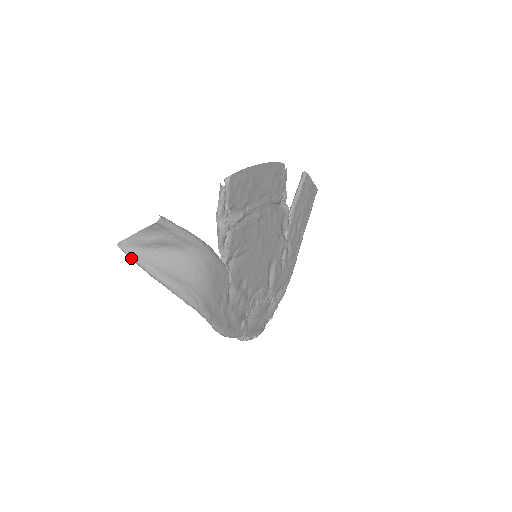
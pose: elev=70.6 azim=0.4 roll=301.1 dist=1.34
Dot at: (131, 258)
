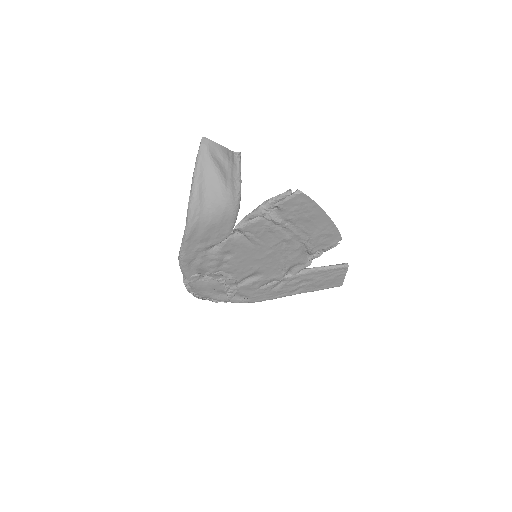
Dot at: (198, 152)
